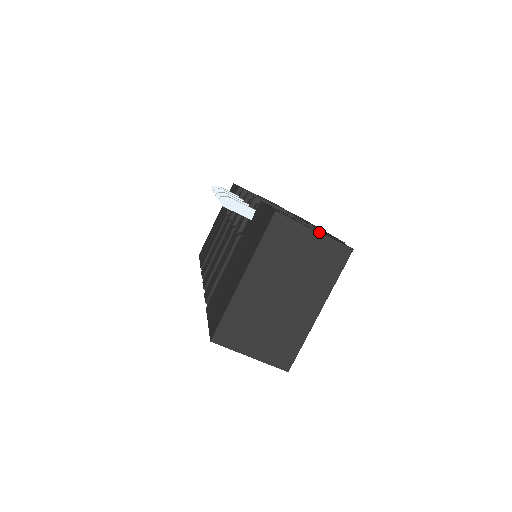
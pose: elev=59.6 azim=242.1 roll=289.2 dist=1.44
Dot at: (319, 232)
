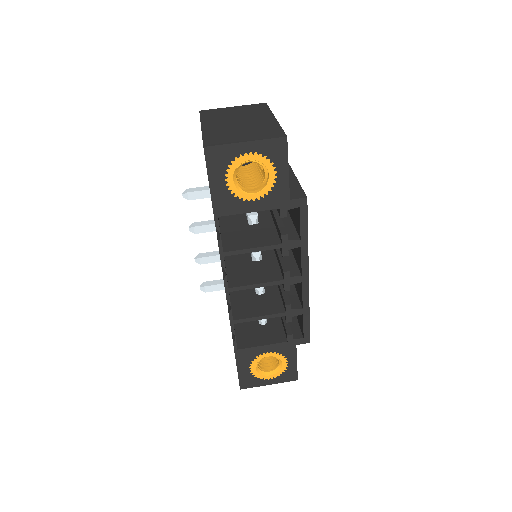
Dot at: (236, 106)
